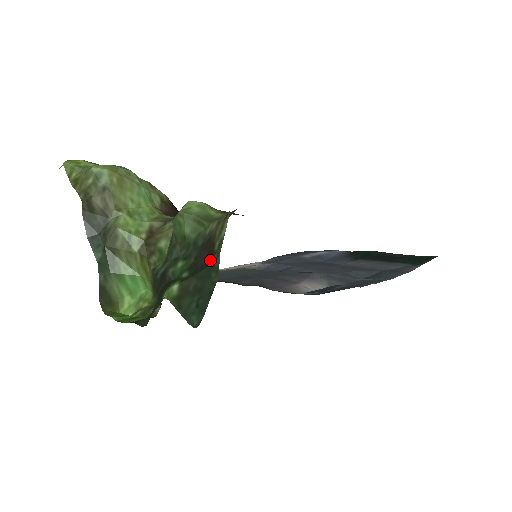
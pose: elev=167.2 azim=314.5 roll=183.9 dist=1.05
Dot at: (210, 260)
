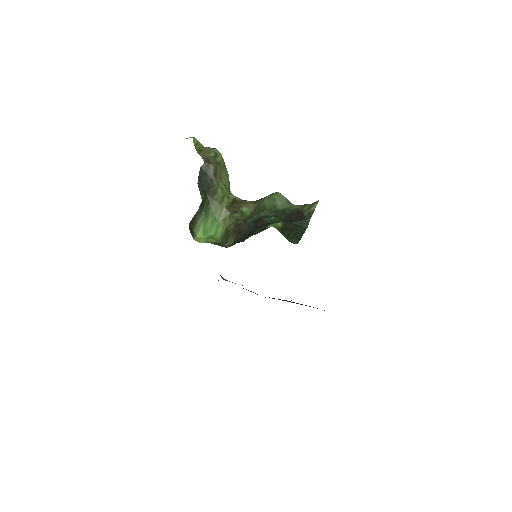
Dot at: (302, 219)
